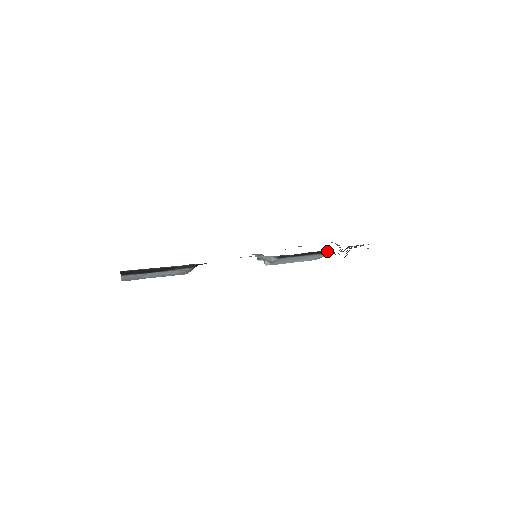
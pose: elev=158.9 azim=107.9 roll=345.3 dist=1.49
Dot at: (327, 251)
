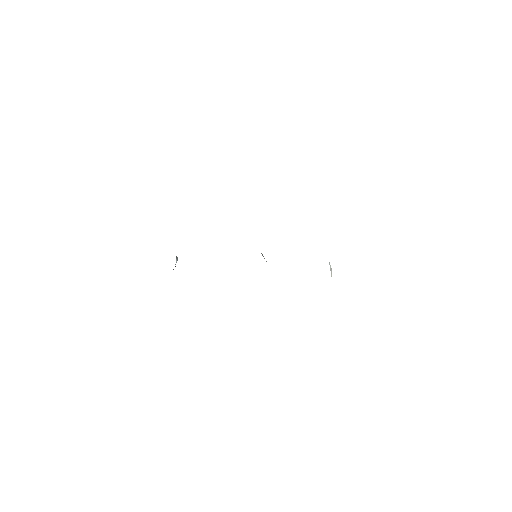
Dot at: occluded
